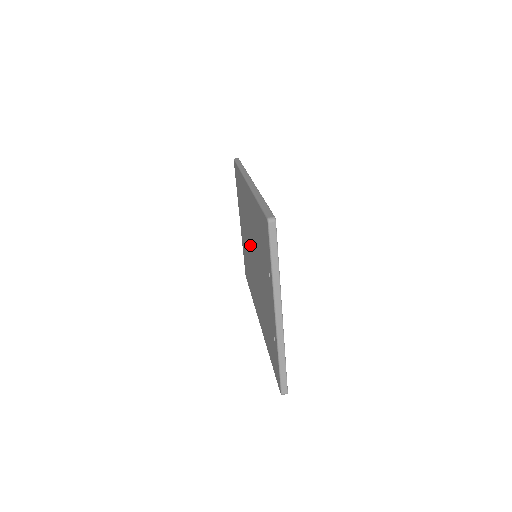
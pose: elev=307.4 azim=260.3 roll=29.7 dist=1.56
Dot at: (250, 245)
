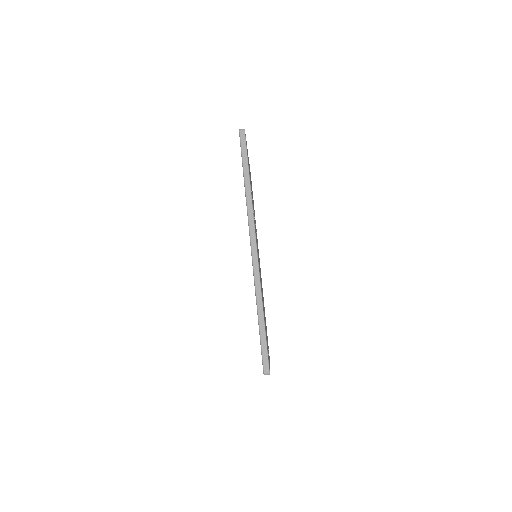
Dot at: occluded
